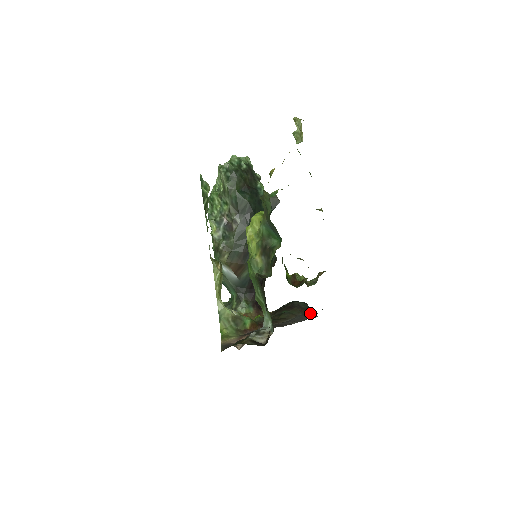
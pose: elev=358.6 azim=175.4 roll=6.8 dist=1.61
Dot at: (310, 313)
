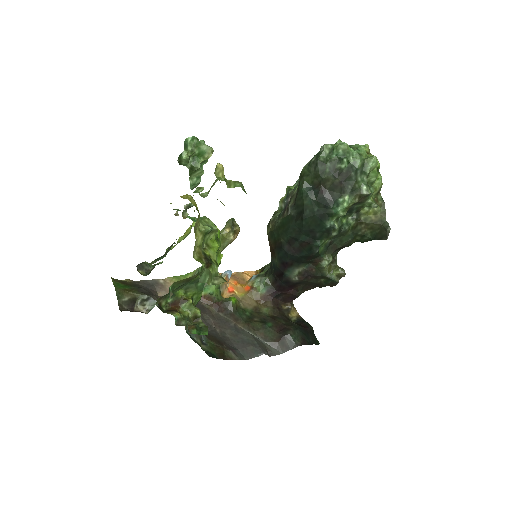
Dot at: (256, 349)
